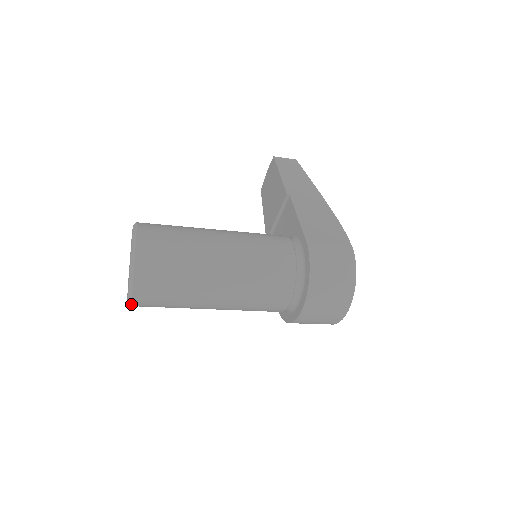
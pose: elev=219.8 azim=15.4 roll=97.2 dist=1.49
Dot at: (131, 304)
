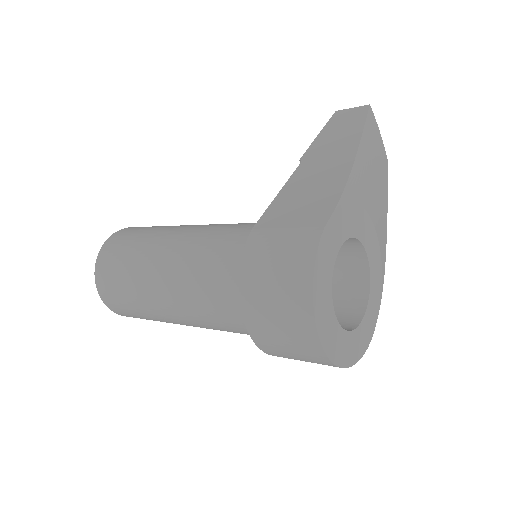
Dot at: (118, 314)
